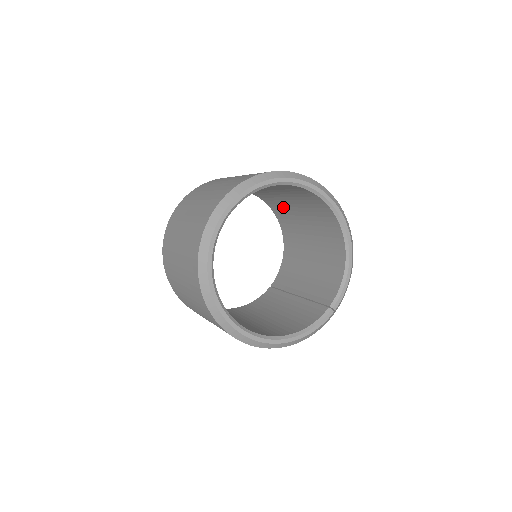
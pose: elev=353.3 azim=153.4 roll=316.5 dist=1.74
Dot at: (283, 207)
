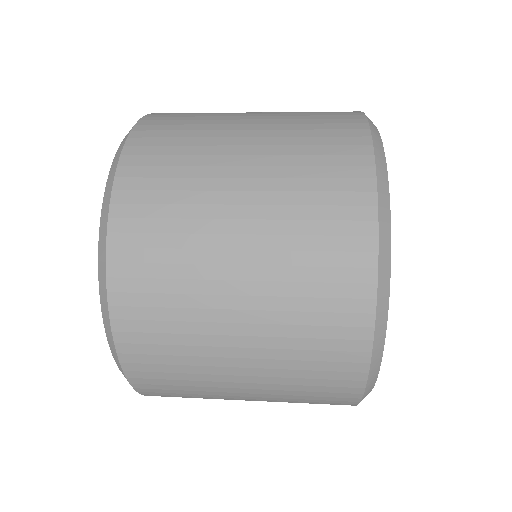
Dot at: occluded
